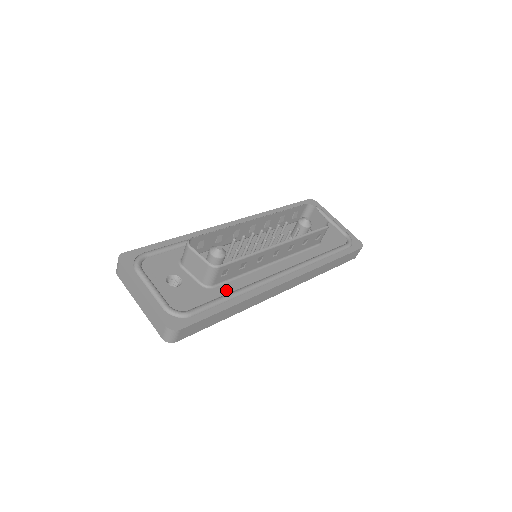
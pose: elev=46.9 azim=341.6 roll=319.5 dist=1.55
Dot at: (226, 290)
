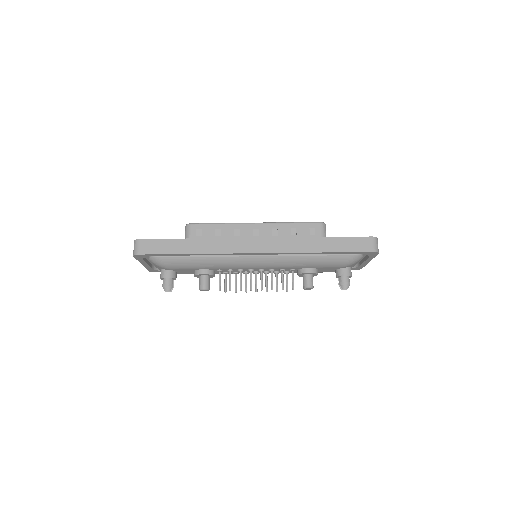
Dot at: occluded
